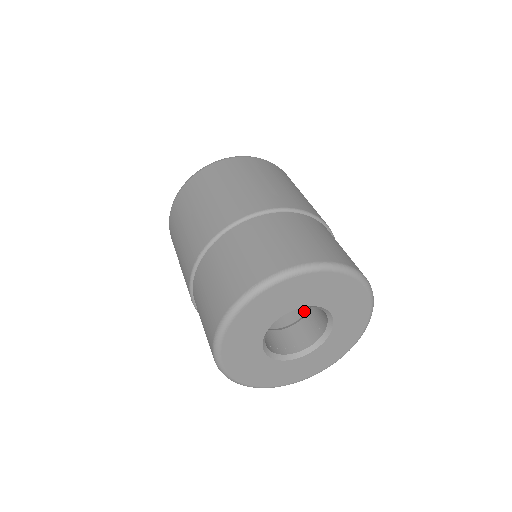
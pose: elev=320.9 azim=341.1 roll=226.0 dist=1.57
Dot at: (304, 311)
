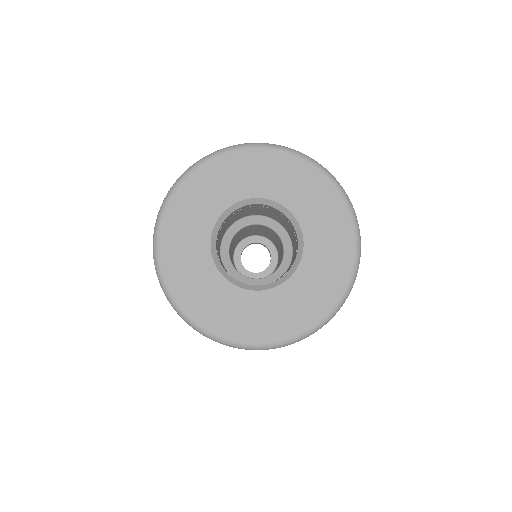
Dot at: occluded
